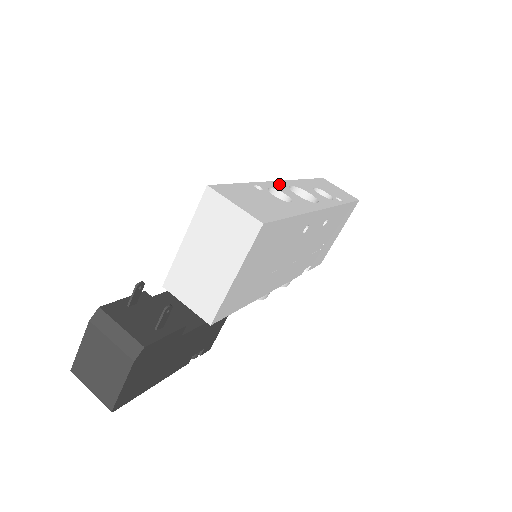
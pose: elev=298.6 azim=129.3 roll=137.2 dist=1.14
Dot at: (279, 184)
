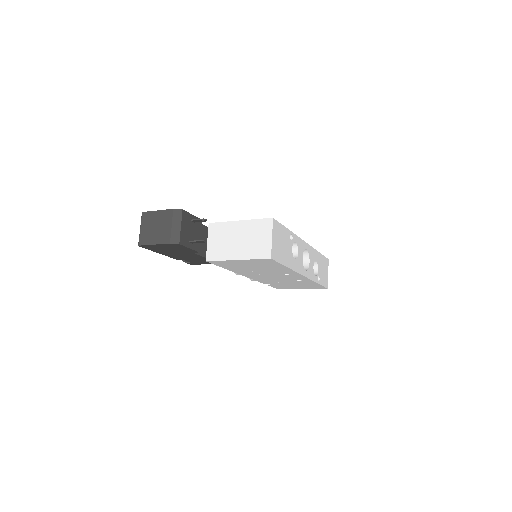
Dot at: (303, 244)
